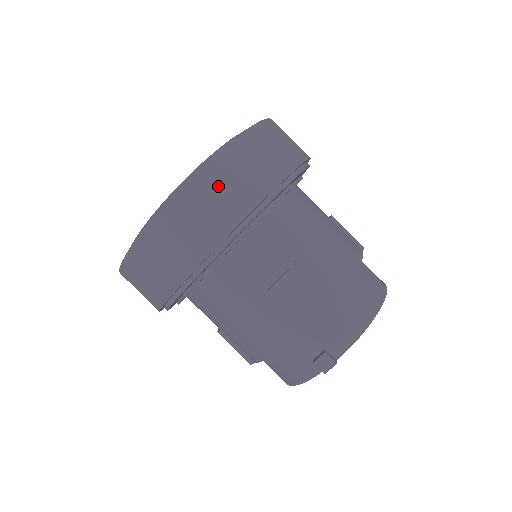
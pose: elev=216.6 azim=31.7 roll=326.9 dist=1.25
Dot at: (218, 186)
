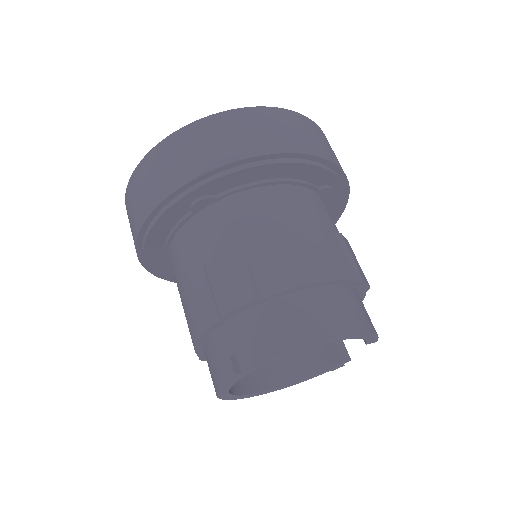
Dot at: (188, 145)
